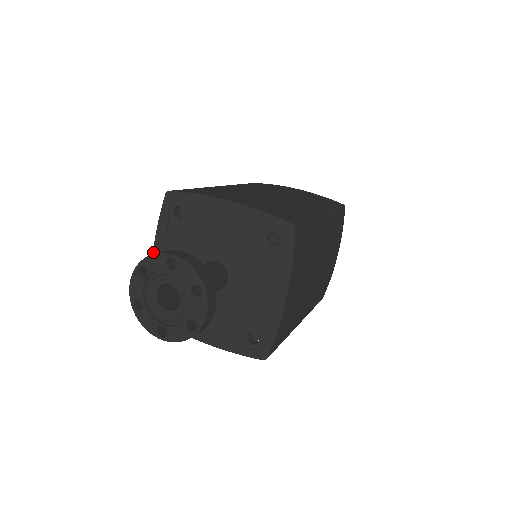
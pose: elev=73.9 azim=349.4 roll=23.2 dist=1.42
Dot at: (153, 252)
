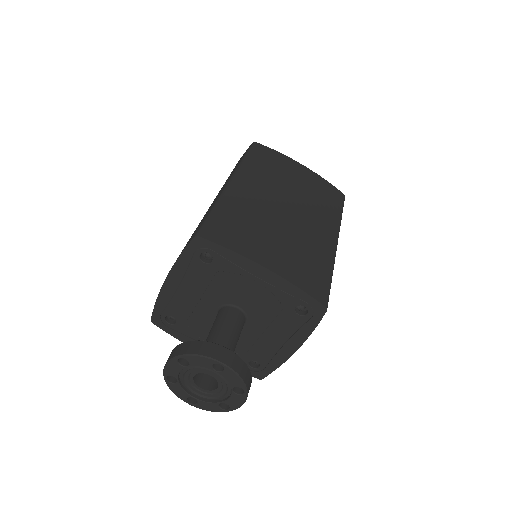
Dot at: (166, 278)
